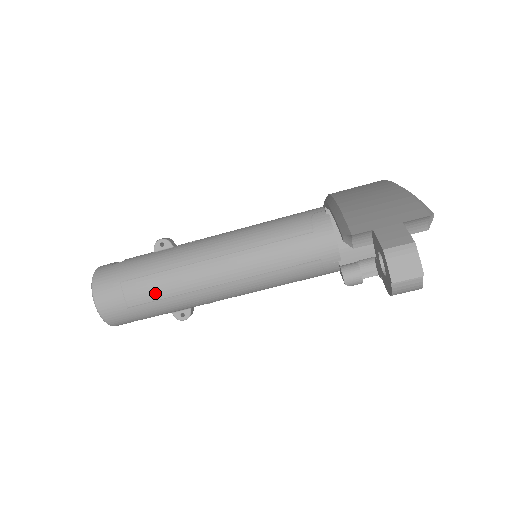
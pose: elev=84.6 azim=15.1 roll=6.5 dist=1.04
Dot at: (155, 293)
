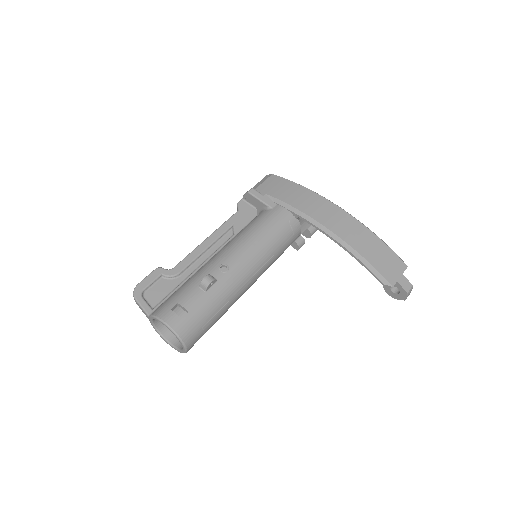
Dot at: occluded
